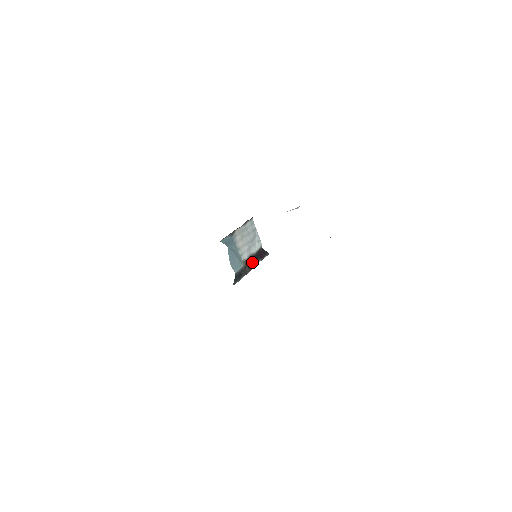
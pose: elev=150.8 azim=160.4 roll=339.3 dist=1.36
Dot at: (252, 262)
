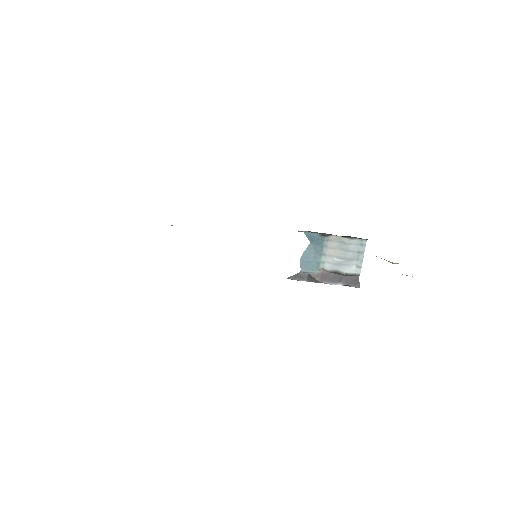
Dot at: (331, 278)
